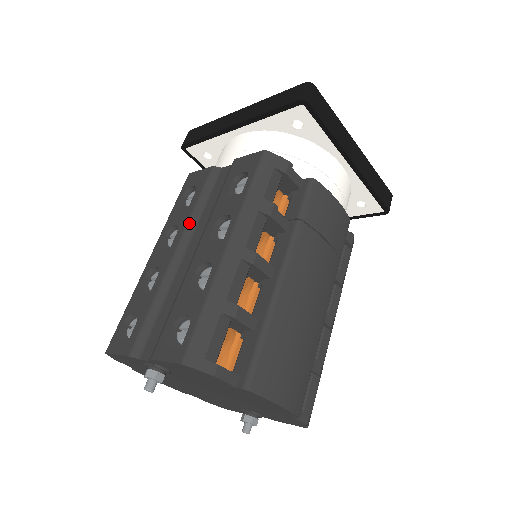
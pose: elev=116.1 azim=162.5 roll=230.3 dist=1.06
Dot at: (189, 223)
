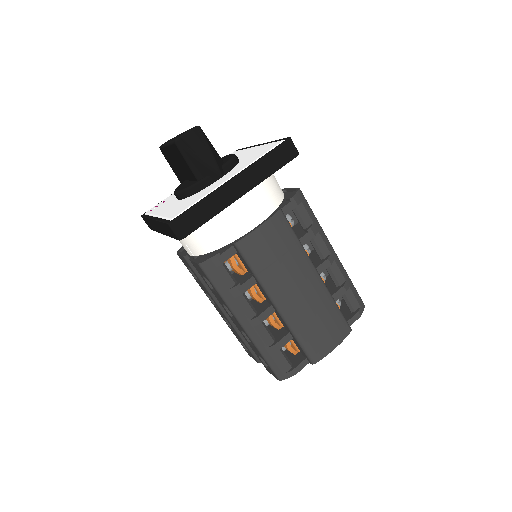
Dot at: (212, 296)
